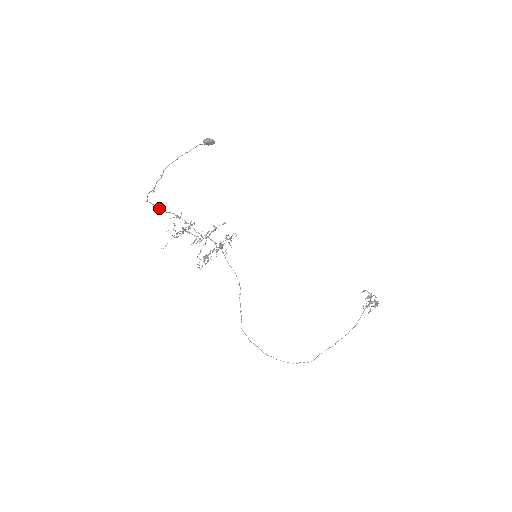
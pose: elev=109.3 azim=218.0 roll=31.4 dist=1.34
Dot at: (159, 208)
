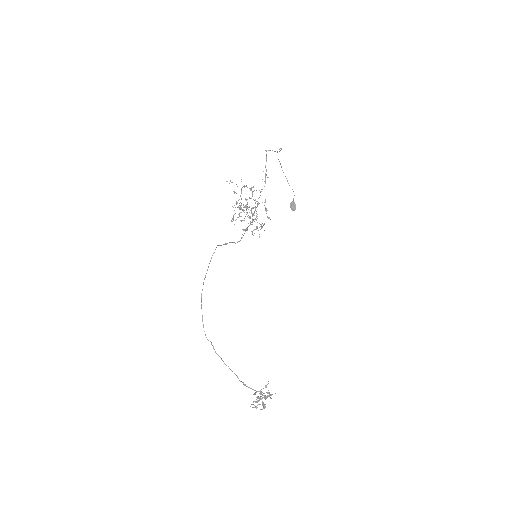
Dot at: (266, 160)
